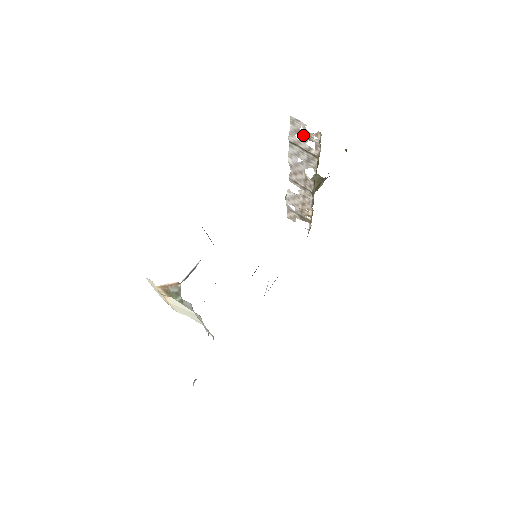
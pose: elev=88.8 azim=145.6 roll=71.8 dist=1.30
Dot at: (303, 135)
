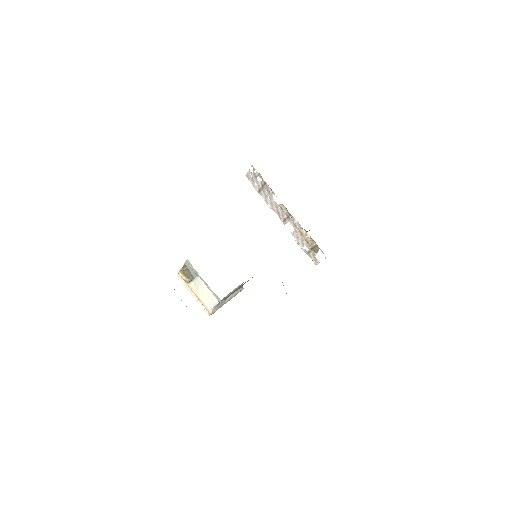
Dot at: (254, 178)
